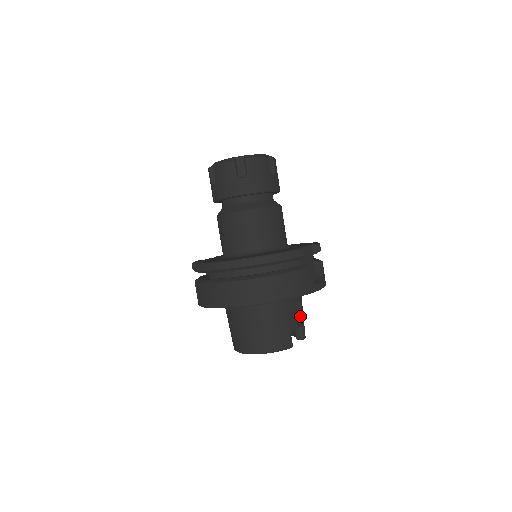
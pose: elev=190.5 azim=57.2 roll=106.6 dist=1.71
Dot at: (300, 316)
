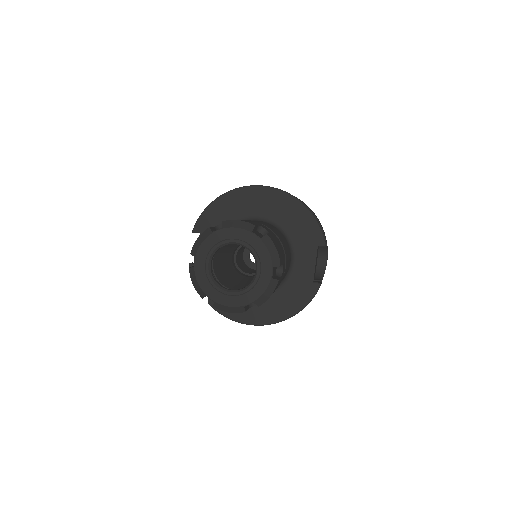
Dot at: occluded
